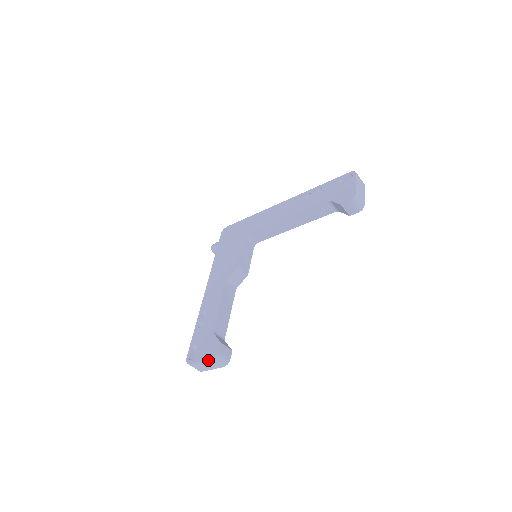
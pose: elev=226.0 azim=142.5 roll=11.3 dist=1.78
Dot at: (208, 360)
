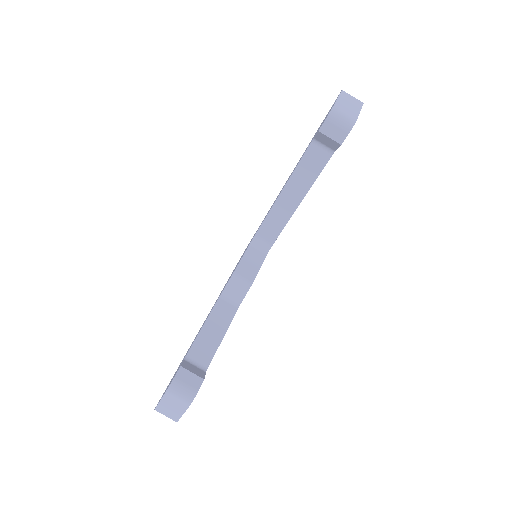
Dot at: (165, 395)
